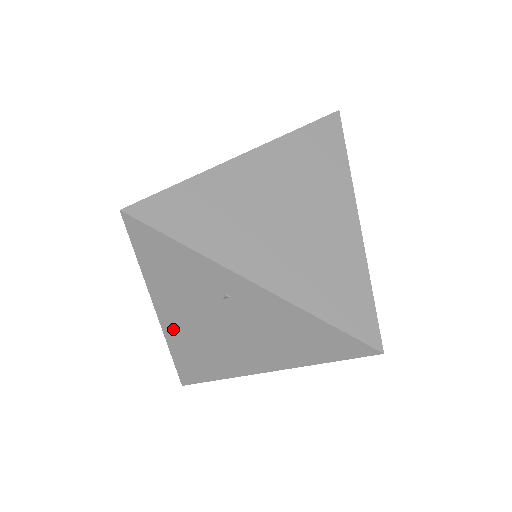
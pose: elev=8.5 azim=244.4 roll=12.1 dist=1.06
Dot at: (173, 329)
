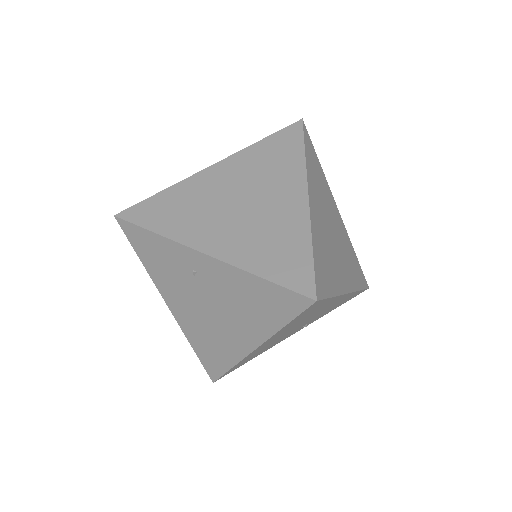
Dot at: (182, 318)
